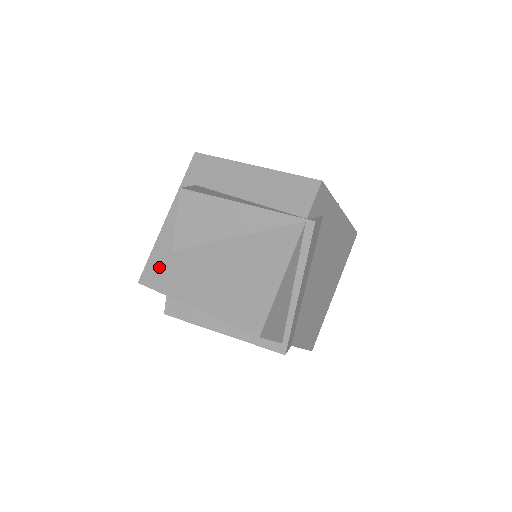
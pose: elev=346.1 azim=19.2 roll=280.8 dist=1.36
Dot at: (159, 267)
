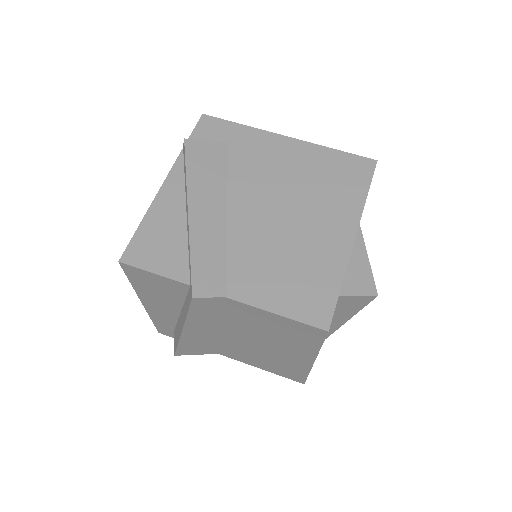
Dot at: occluded
